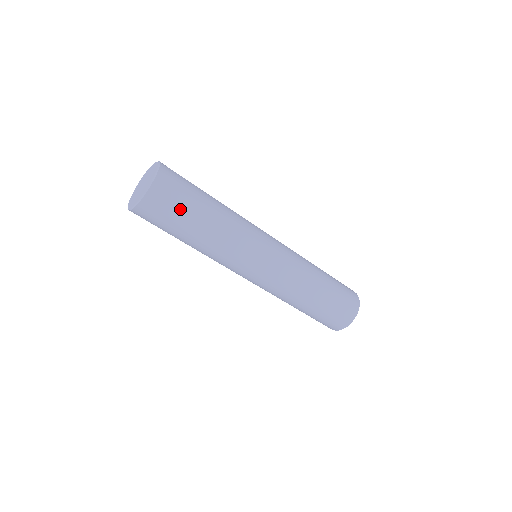
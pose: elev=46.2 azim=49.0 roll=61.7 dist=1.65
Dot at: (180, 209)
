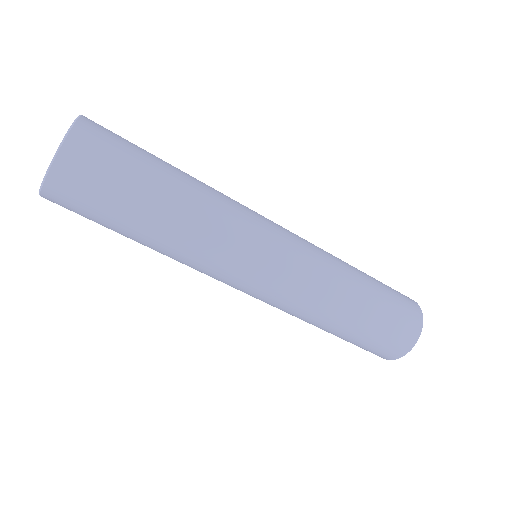
Dot at: (130, 156)
